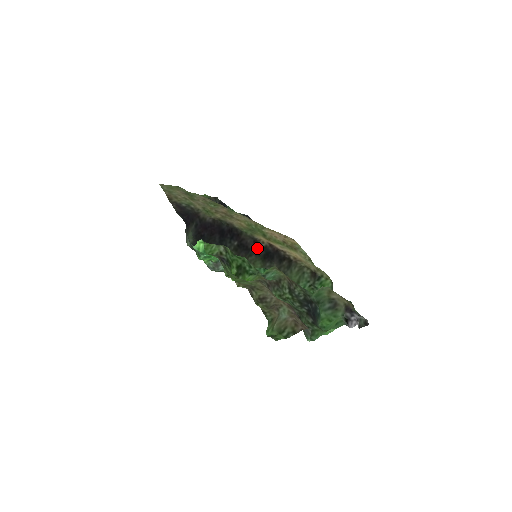
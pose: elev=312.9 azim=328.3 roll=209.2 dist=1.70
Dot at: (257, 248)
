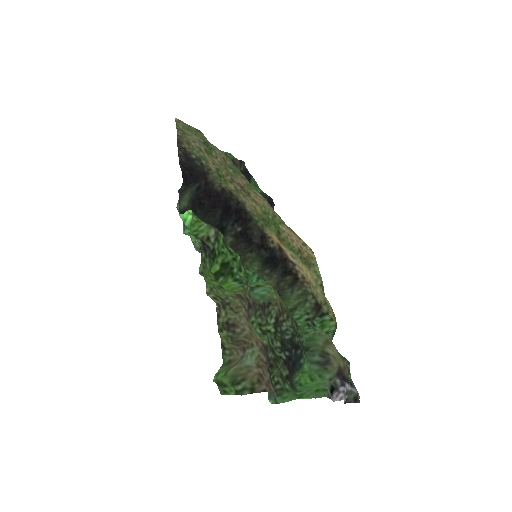
Dot at: (262, 246)
